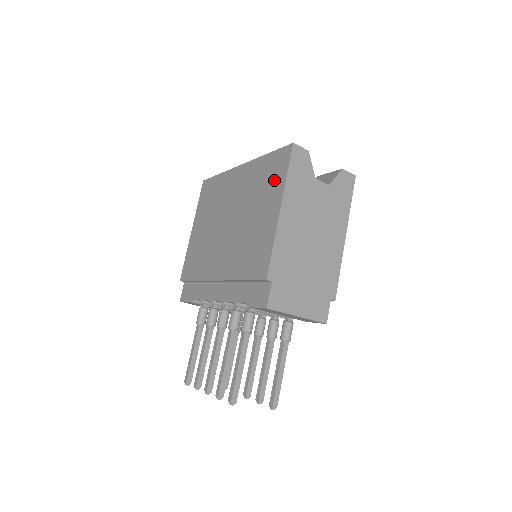
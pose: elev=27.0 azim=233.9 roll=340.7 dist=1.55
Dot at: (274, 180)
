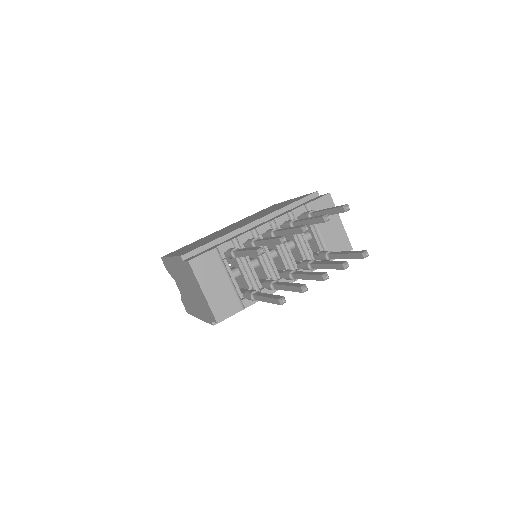
Dot at: occluded
